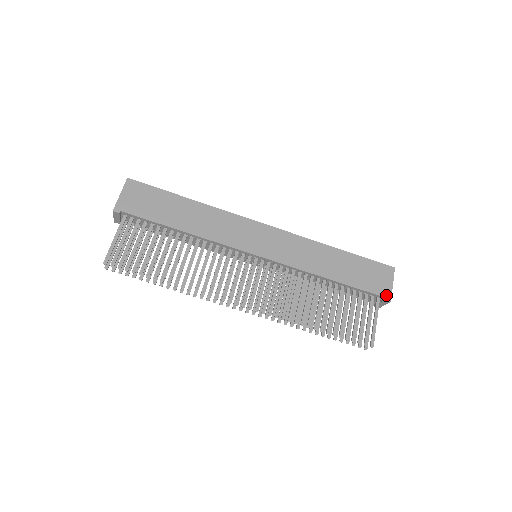
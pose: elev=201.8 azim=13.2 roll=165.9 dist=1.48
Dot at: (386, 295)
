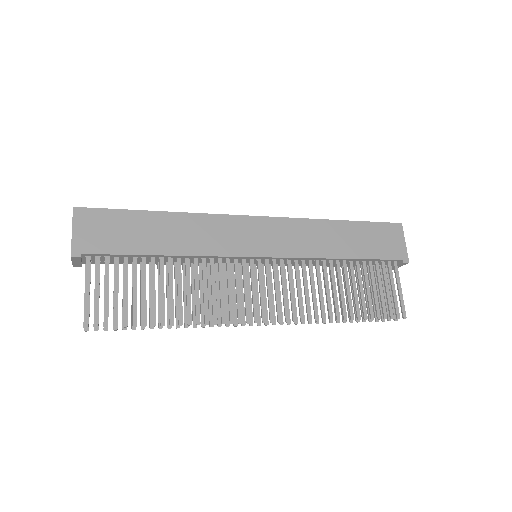
Dot at: (403, 257)
